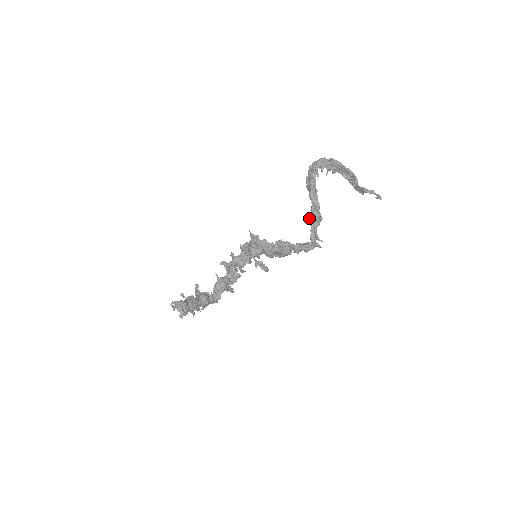
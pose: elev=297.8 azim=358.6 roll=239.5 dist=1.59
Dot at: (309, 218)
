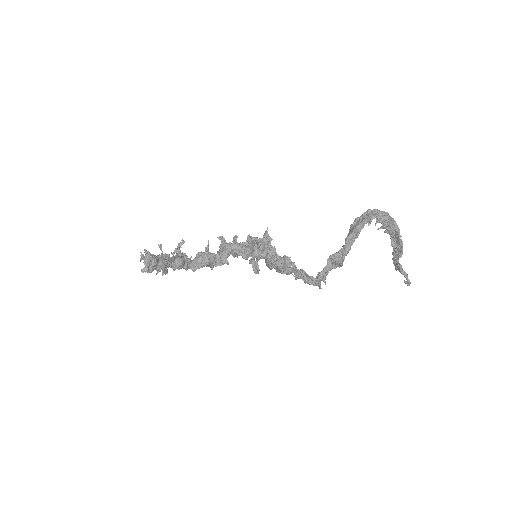
Dot at: (331, 257)
